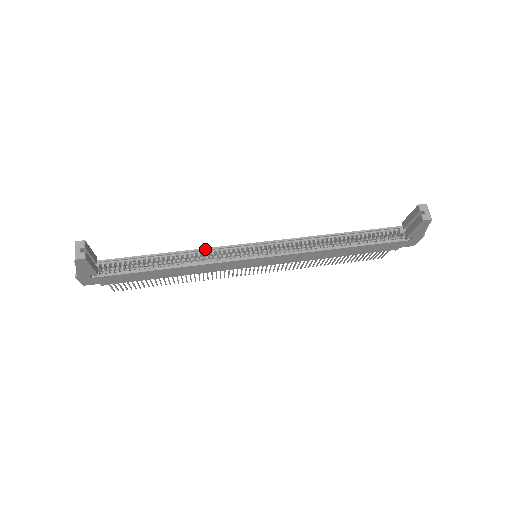
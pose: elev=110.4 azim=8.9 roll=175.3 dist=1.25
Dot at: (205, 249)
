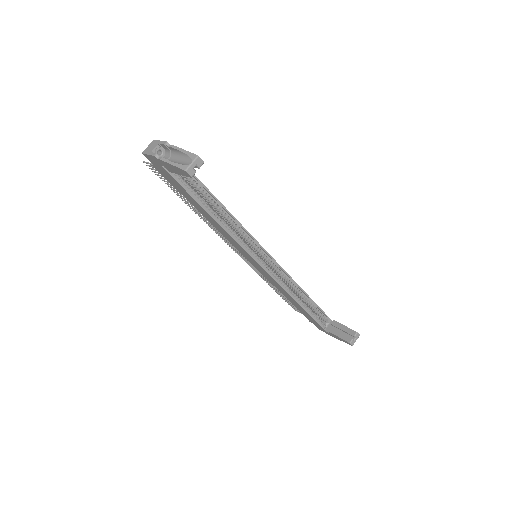
Dot at: (242, 226)
